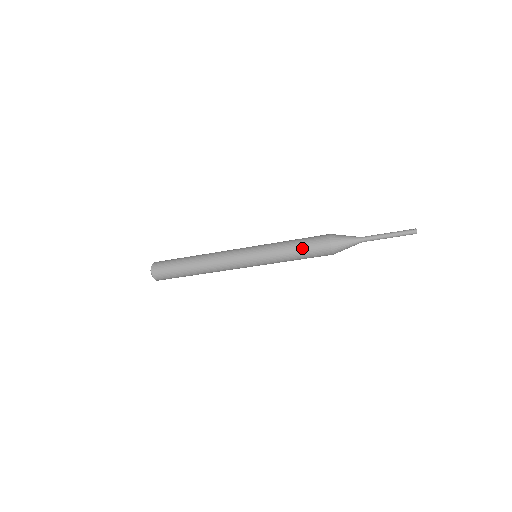
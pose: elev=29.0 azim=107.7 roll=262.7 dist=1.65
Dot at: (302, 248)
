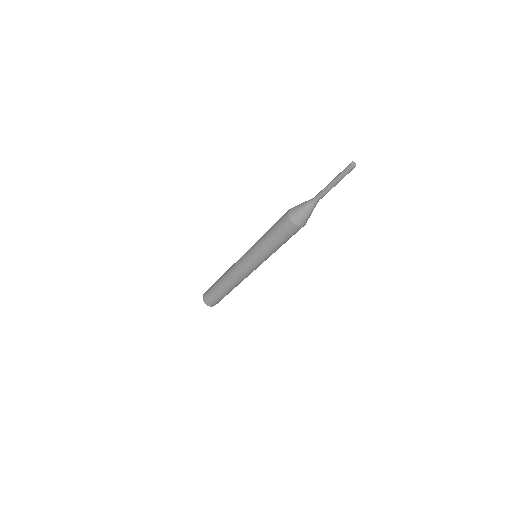
Dot at: (274, 225)
